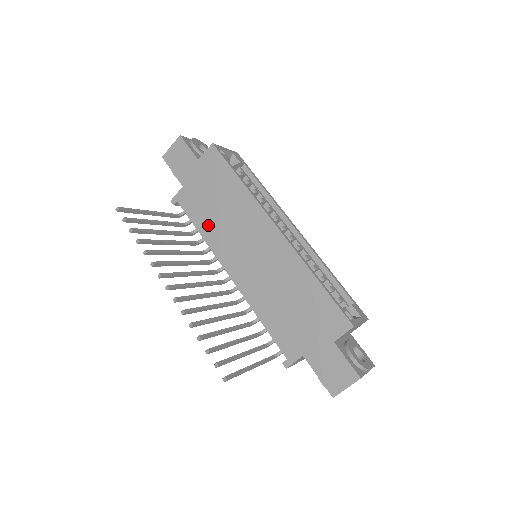
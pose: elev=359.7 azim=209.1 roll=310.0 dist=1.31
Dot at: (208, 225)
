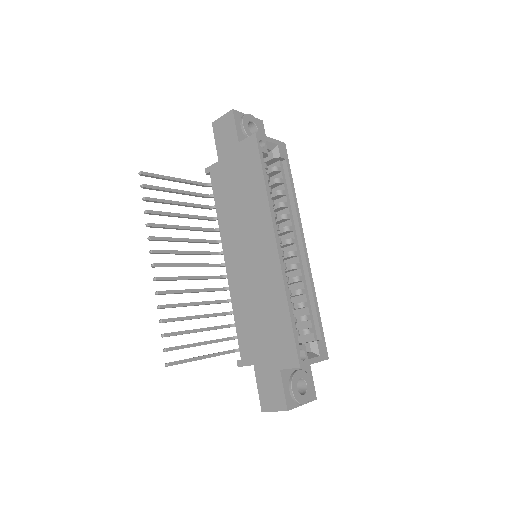
Dot at: (225, 209)
